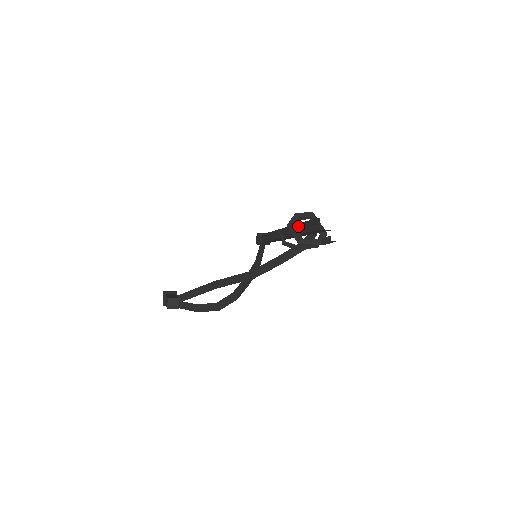
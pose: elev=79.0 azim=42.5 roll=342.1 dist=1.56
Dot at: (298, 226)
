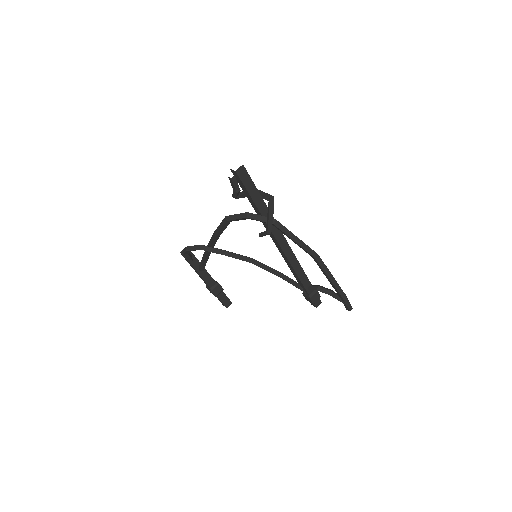
Dot at: occluded
